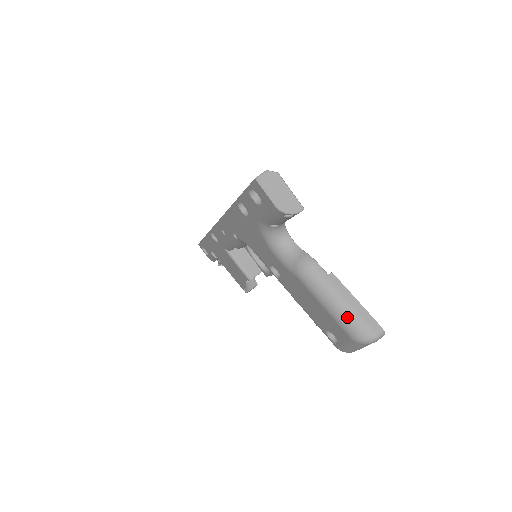
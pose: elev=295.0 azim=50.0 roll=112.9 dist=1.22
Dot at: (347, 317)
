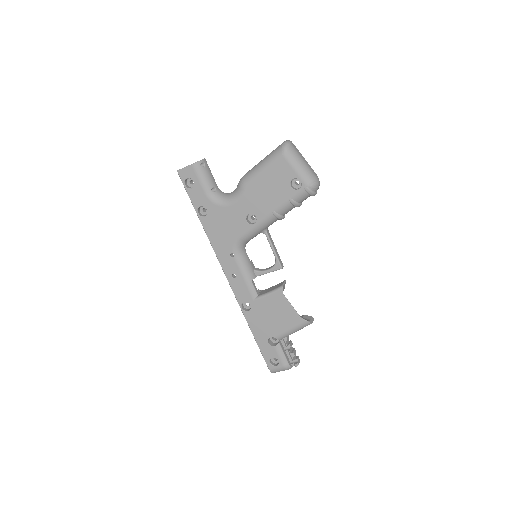
Dot at: (270, 156)
